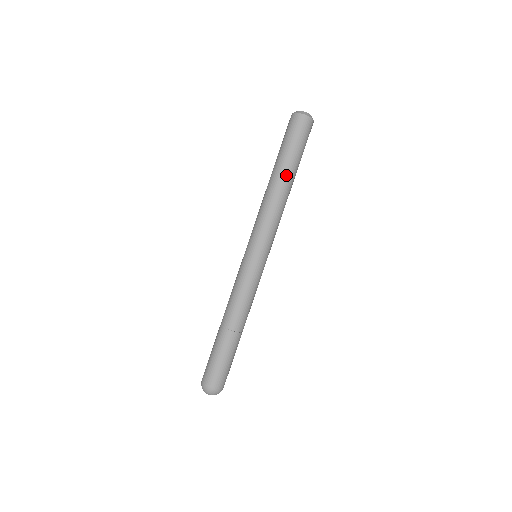
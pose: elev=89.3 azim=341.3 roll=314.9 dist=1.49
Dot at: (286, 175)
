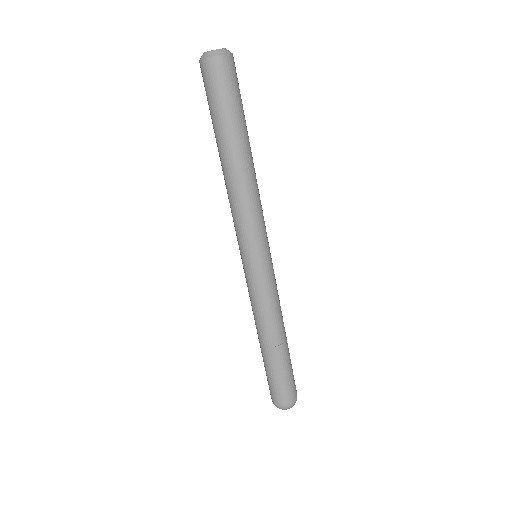
Dot at: (238, 149)
